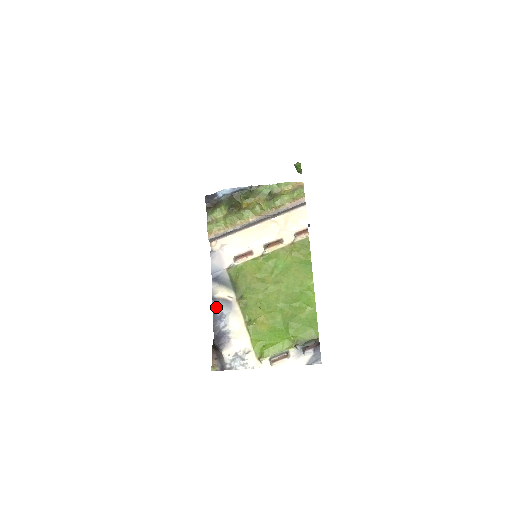
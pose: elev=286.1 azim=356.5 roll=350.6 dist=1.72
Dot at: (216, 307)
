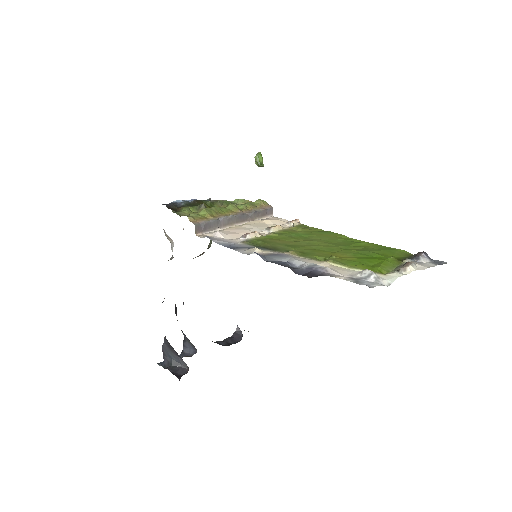
Dot at: (267, 259)
